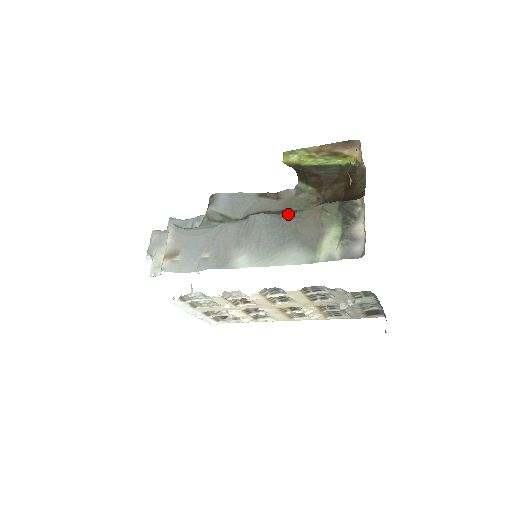
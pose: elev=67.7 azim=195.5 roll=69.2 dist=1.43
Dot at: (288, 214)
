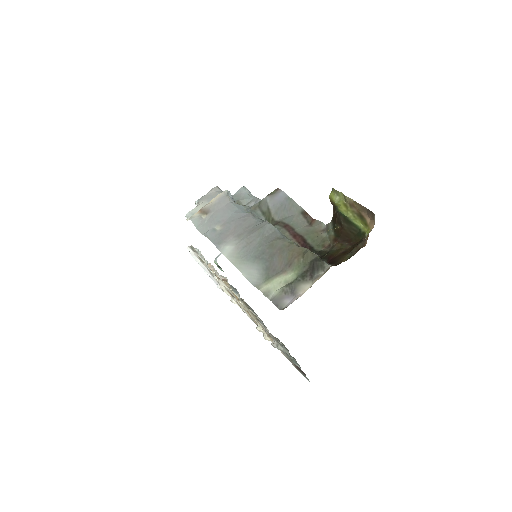
Dot at: (284, 239)
